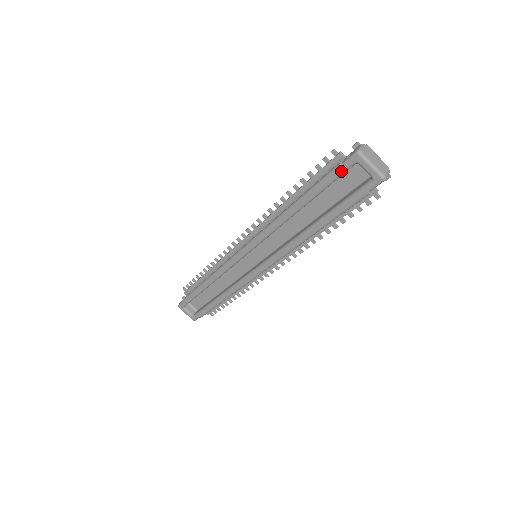
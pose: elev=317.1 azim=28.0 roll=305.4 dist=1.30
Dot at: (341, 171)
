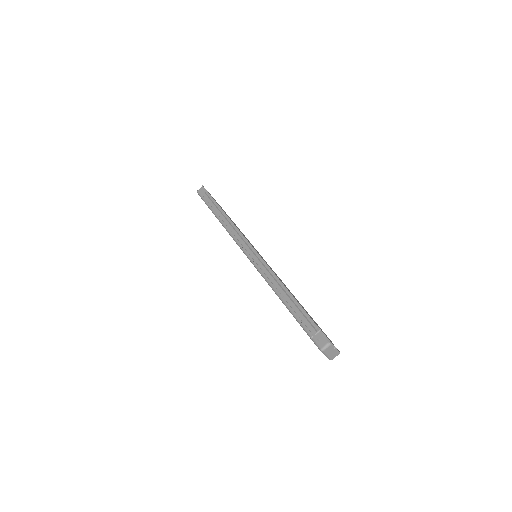
Dot at: (310, 338)
